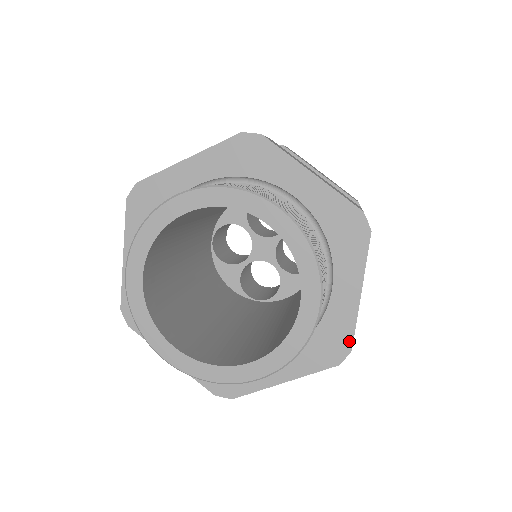
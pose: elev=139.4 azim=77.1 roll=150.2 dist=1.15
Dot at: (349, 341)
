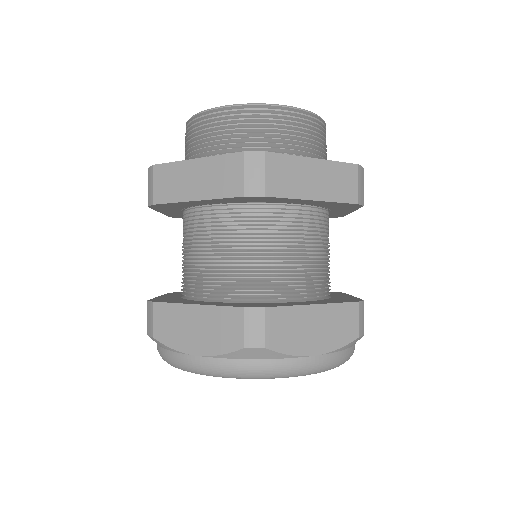
Dot at: occluded
